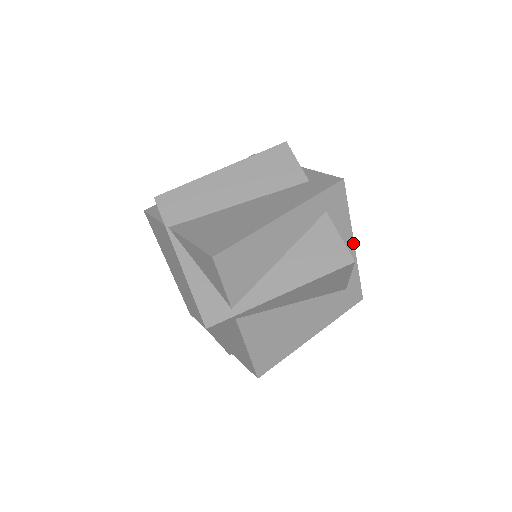
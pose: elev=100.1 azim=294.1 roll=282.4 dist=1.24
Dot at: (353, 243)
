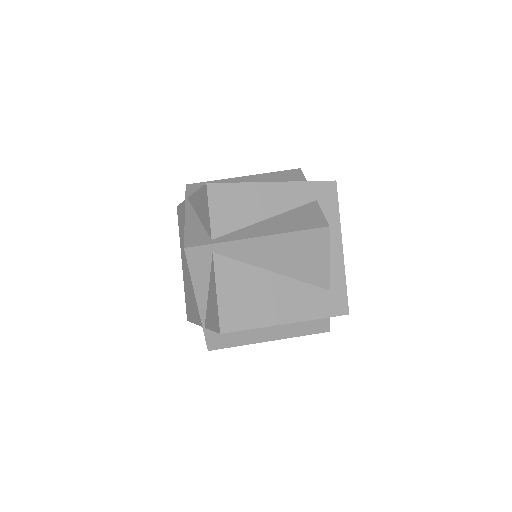
Dot at: (342, 246)
